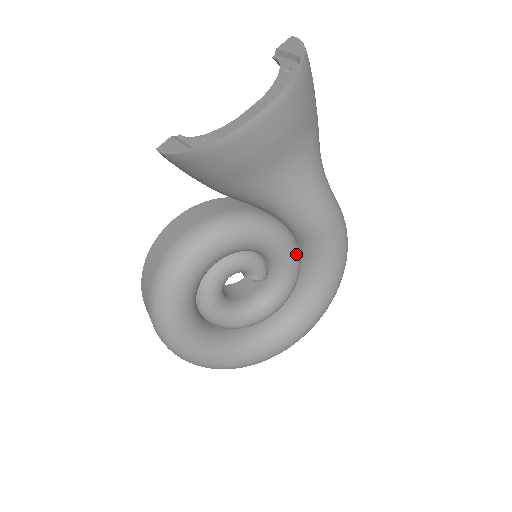
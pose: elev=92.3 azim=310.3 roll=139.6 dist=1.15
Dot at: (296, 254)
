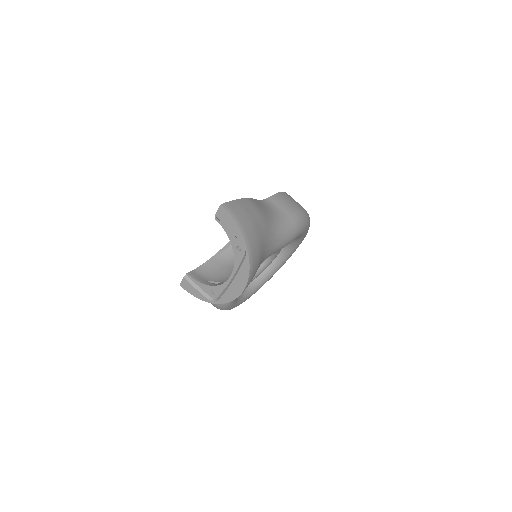
Dot at: occluded
